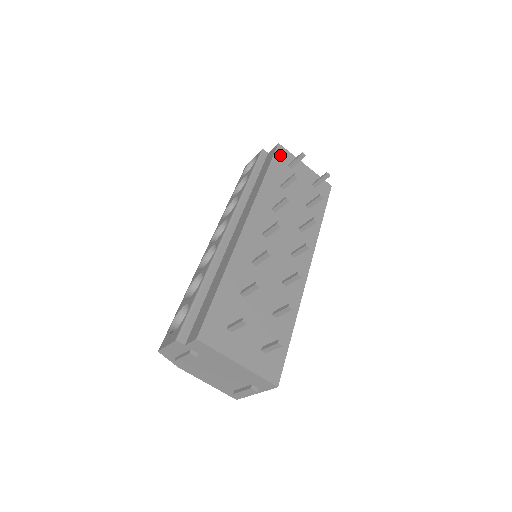
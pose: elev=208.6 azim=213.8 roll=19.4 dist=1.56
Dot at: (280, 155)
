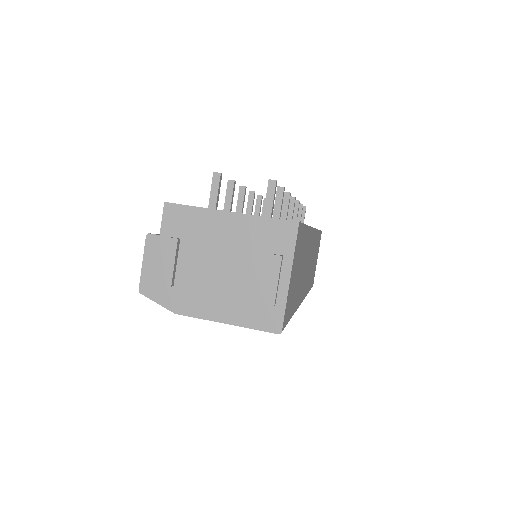
Dot at: occluded
